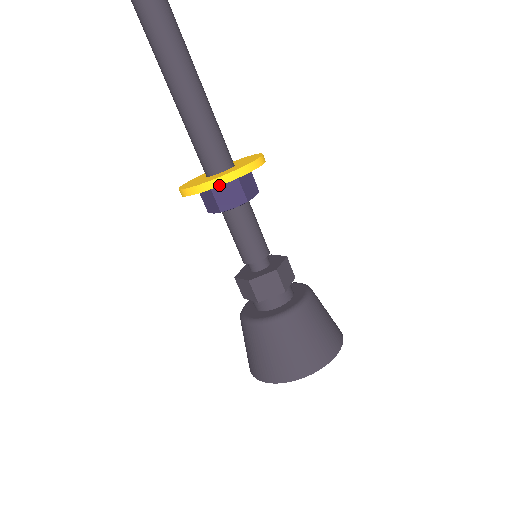
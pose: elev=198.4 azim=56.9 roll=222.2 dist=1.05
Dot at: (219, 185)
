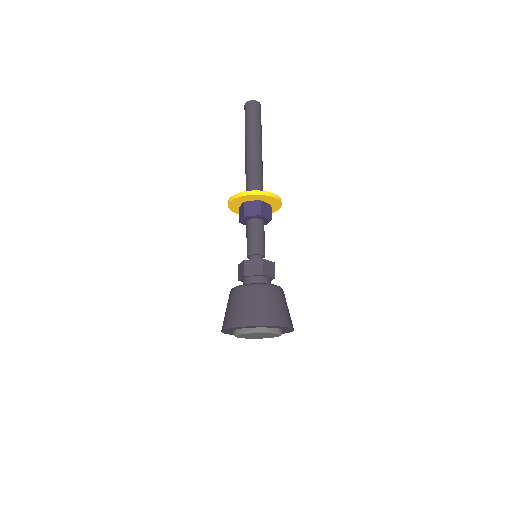
Dot at: (274, 197)
